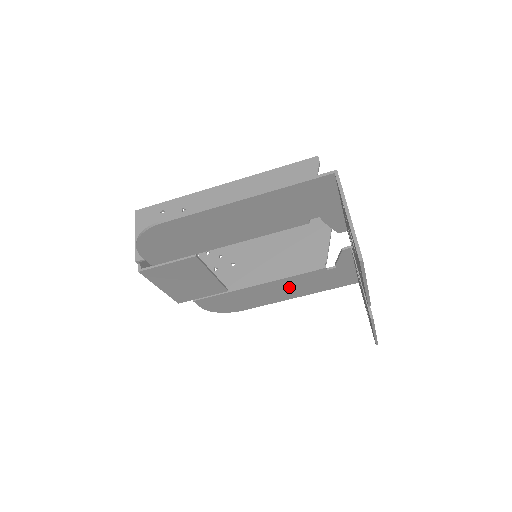
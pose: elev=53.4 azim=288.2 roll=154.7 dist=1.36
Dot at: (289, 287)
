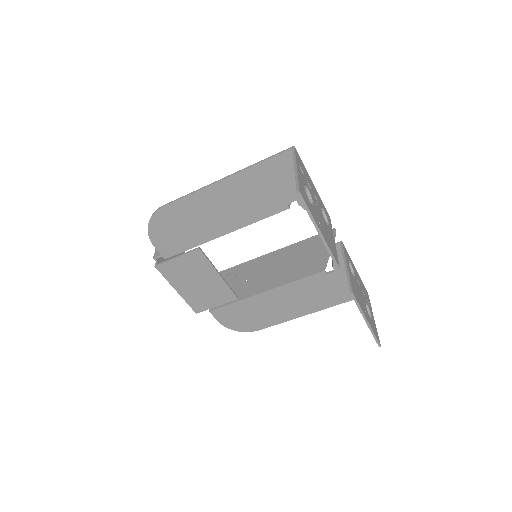
Dot at: (296, 298)
